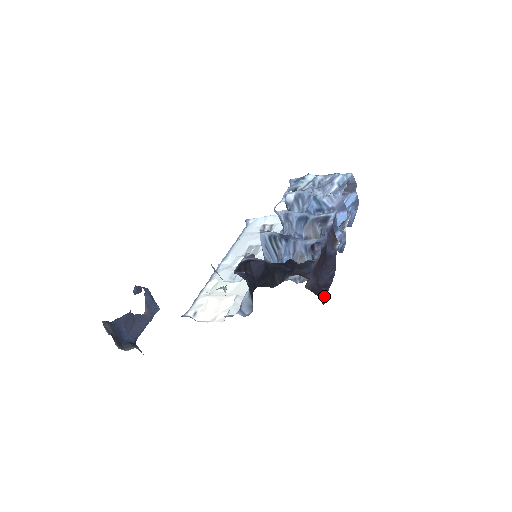
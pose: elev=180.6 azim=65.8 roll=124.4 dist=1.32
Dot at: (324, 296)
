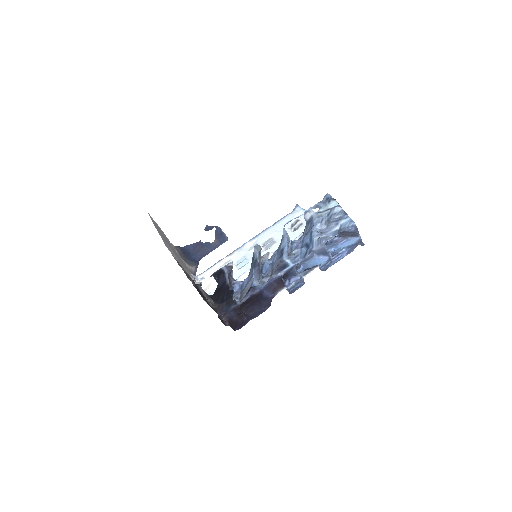
Dot at: (243, 324)
